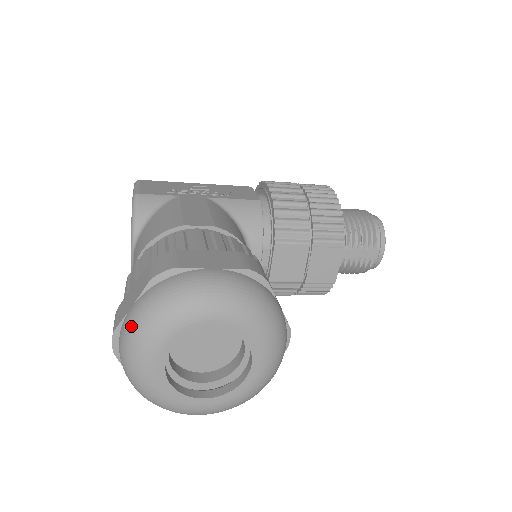
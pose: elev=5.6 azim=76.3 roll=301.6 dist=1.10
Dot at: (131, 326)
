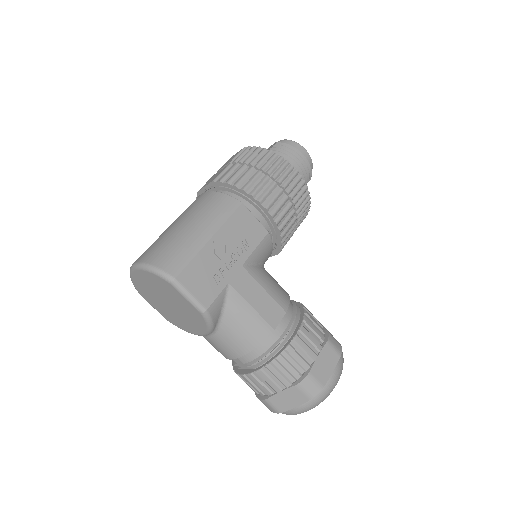
Dot at: (300, 413)
